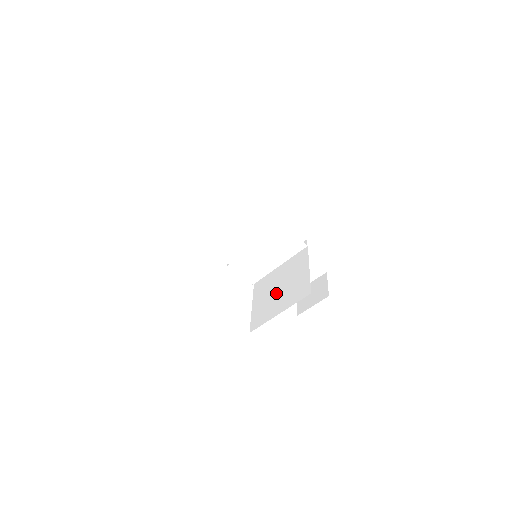
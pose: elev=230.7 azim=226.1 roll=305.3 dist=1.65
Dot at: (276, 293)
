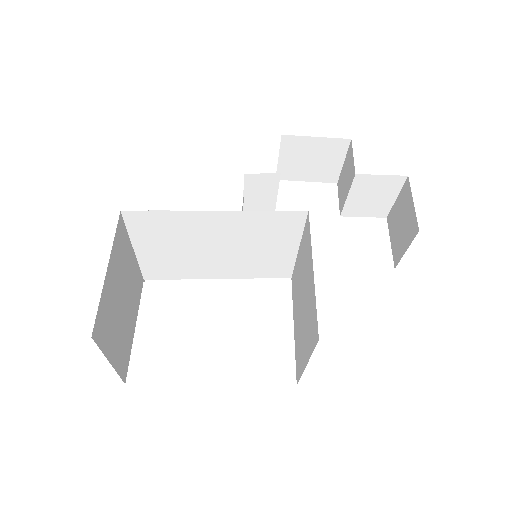
Dot at: (301, 313)
